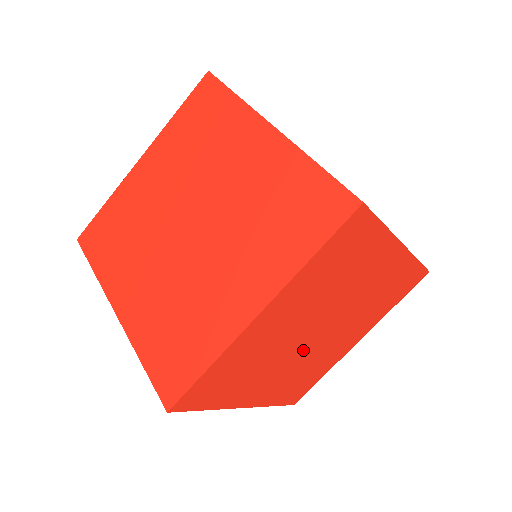
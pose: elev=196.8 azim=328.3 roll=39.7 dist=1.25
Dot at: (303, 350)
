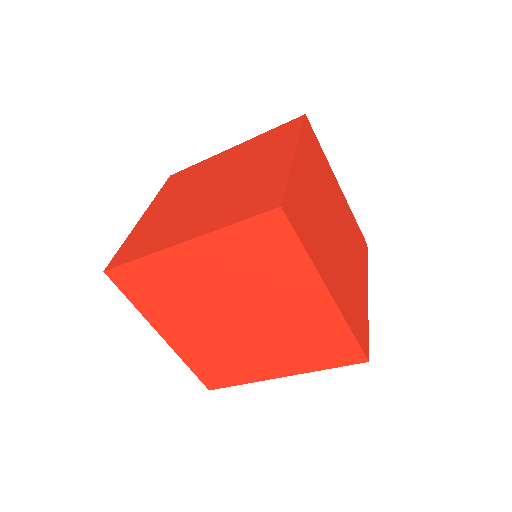
Dot at: (336, 247)
